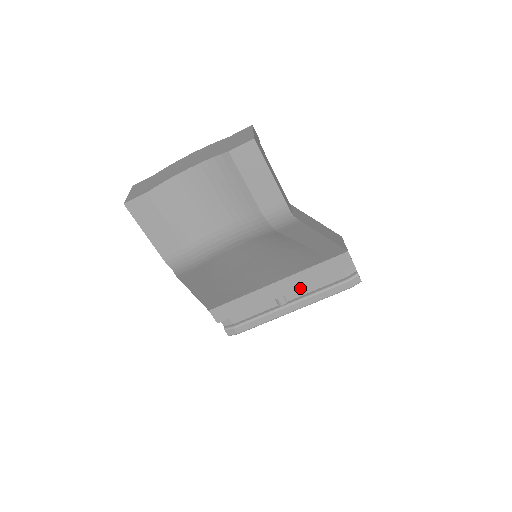
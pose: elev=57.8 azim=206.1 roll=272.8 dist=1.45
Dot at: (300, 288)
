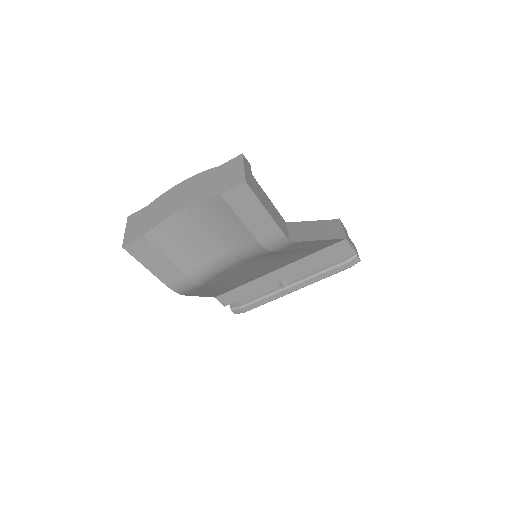
Dot at: (301, 272)
